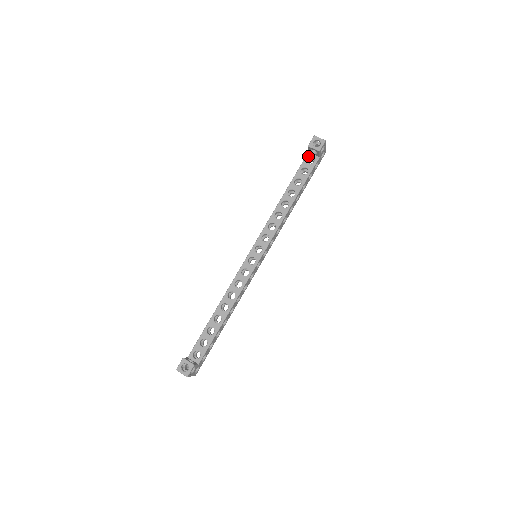
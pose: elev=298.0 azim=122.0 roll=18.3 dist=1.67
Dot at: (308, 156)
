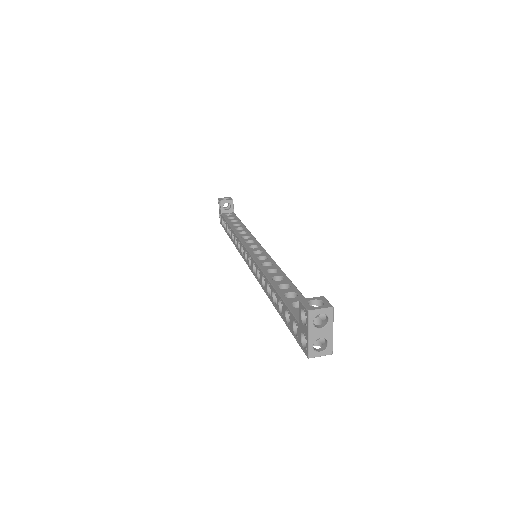
Dot at: (224, 214)
